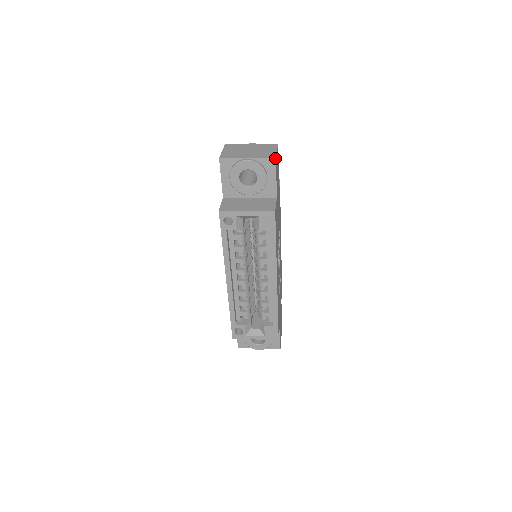
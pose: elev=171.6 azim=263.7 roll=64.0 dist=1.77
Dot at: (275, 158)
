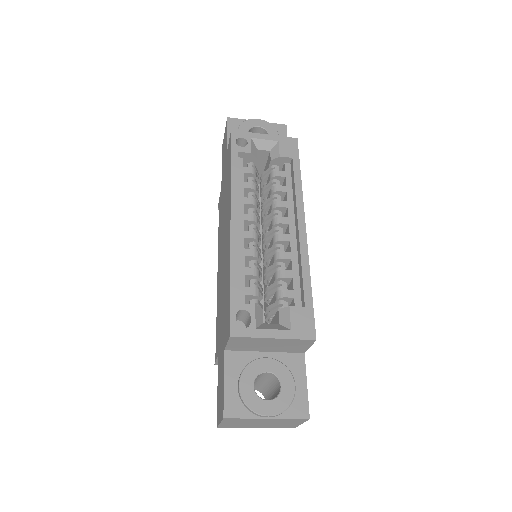
Dot at: (286, 125)
